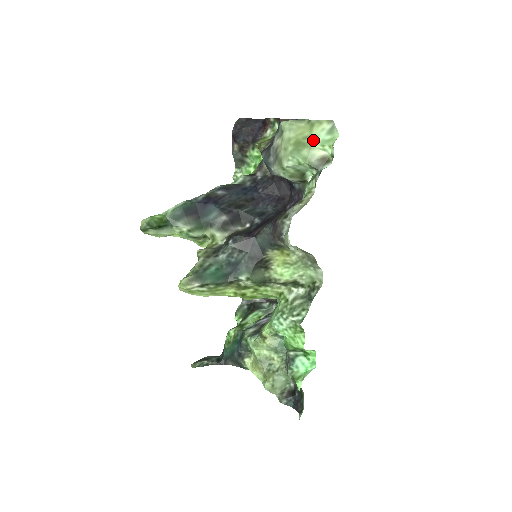
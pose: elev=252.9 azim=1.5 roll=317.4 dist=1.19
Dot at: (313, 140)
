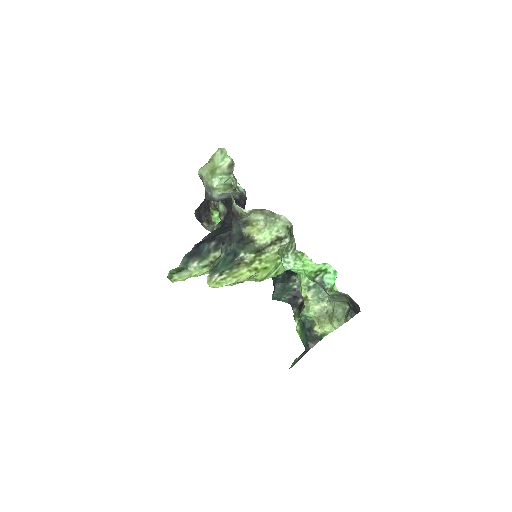
Dot at: (217, 164)
